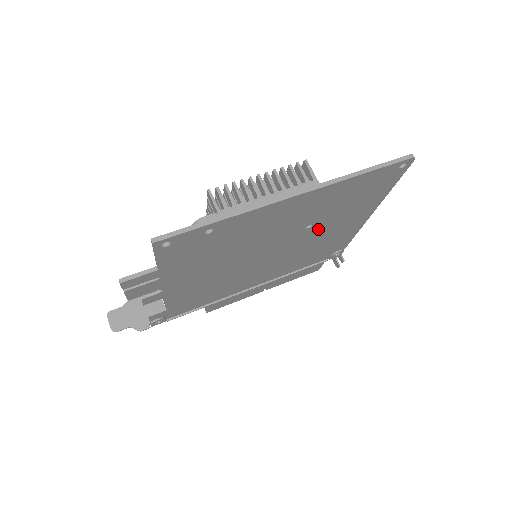
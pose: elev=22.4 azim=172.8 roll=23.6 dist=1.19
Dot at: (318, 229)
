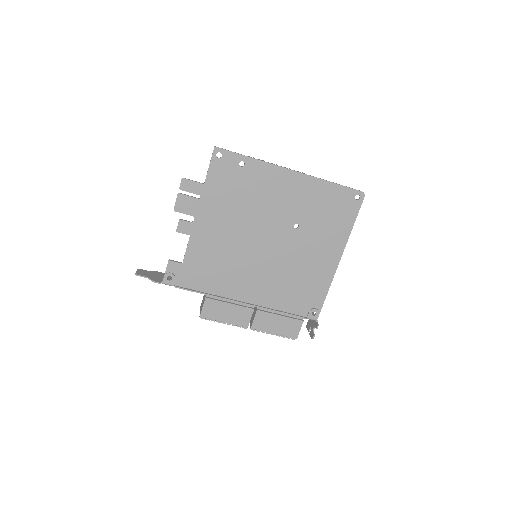
Dot at: (302, 239)
